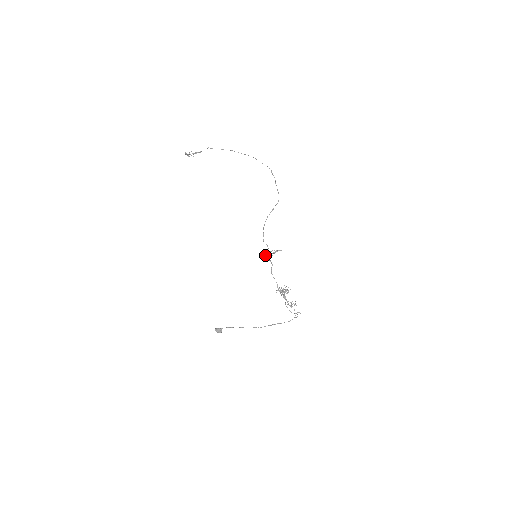
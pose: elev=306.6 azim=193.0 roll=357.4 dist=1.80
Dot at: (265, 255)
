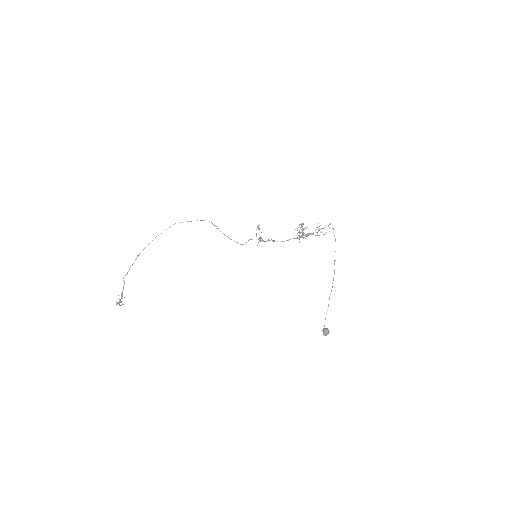
Dot at: (258, 243)
